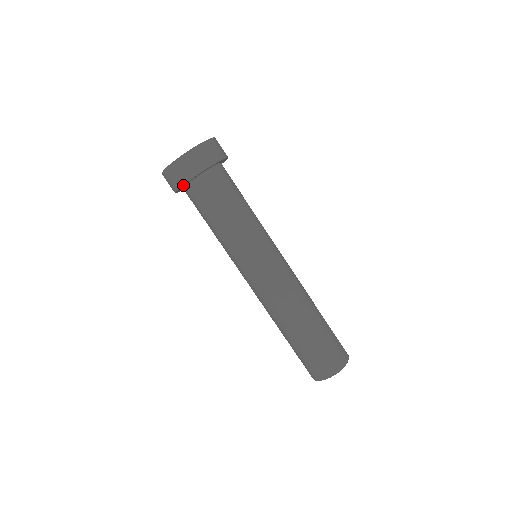
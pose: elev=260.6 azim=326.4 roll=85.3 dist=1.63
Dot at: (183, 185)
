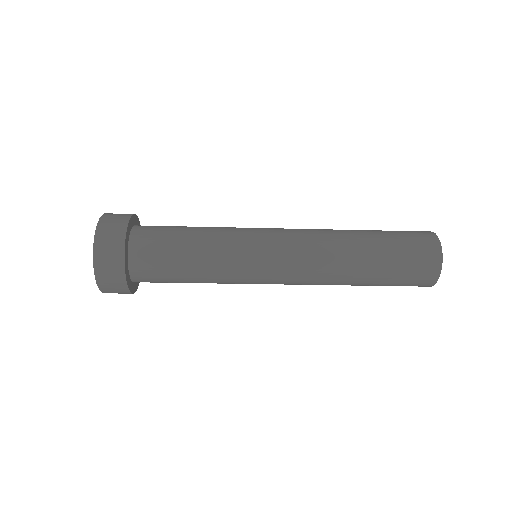
Dot at: occluded
